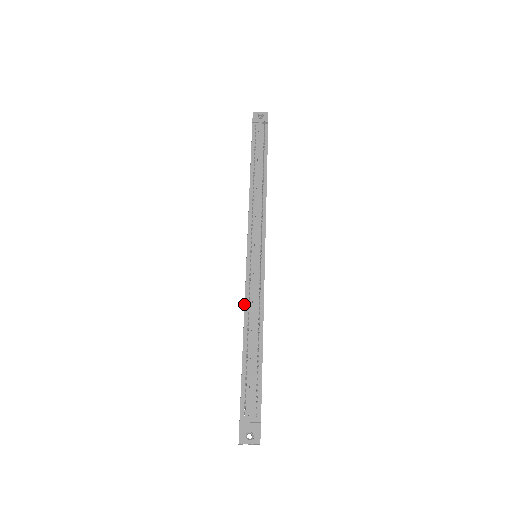
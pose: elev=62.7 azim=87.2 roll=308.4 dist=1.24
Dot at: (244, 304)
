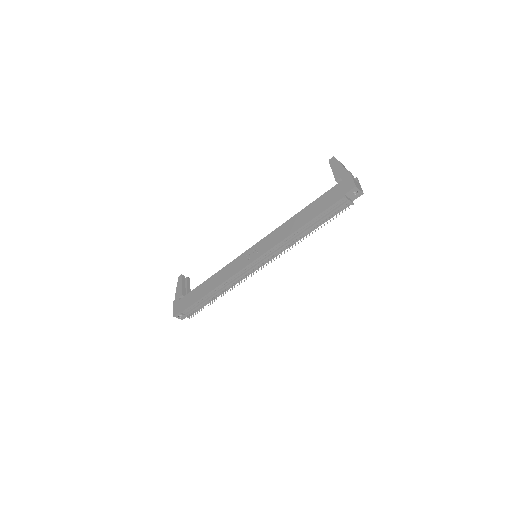
Dot at: (226, 274)
